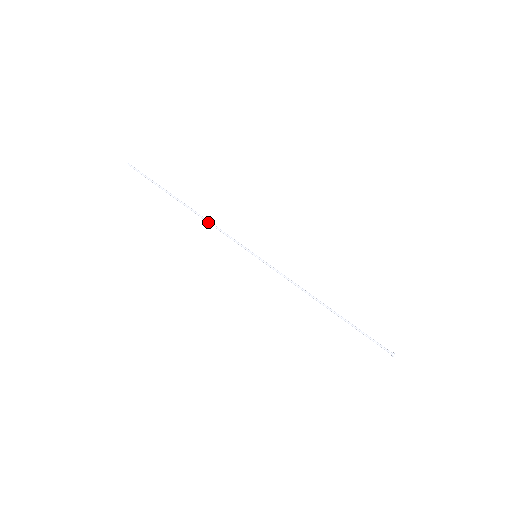
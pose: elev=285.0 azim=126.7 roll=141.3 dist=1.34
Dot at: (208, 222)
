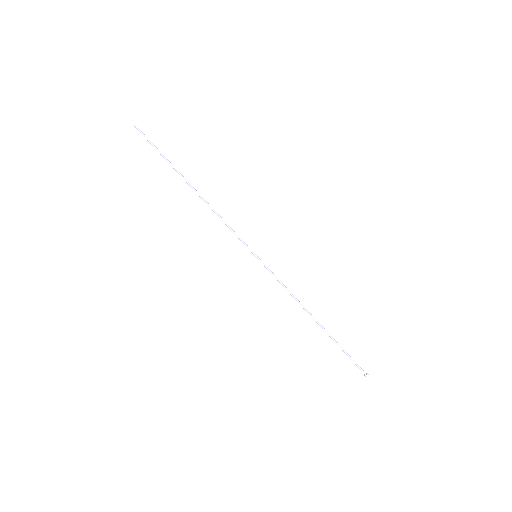
Dot at: (212, 210)
